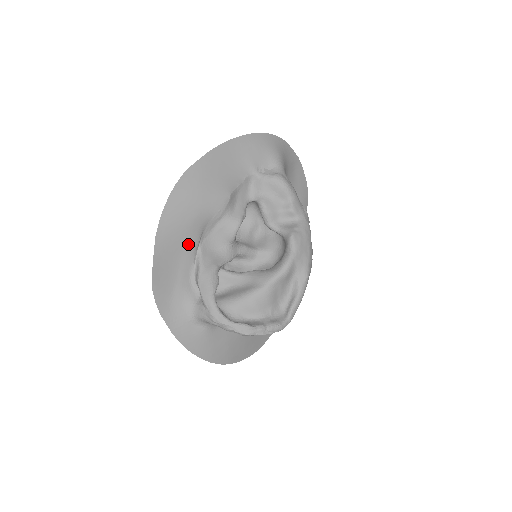
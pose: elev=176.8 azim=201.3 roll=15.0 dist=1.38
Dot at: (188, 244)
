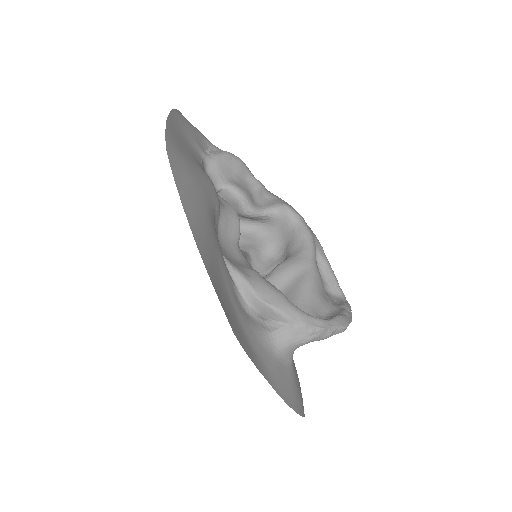
Dot at: (218, 253)
